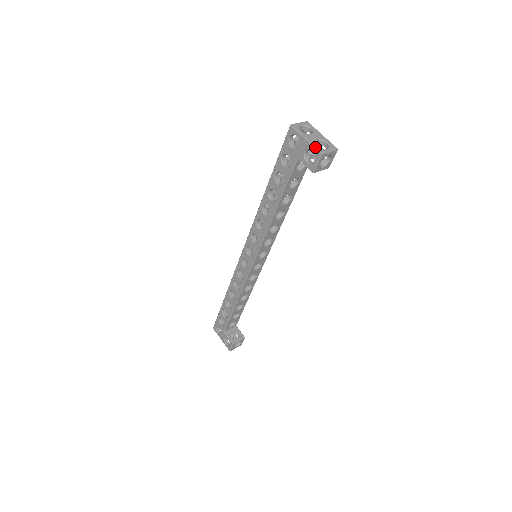
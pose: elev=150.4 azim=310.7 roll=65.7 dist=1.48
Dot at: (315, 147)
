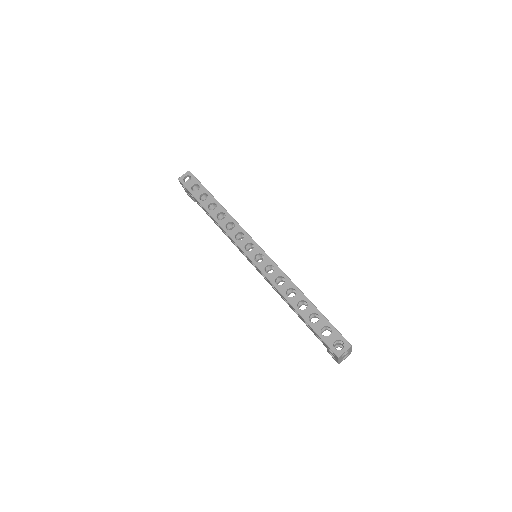
Dot at: (339, 363)
